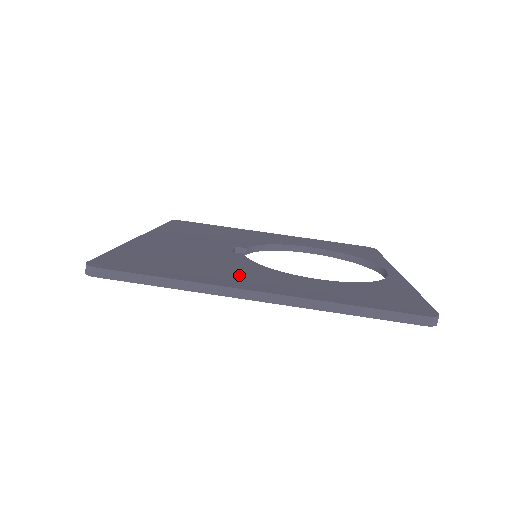
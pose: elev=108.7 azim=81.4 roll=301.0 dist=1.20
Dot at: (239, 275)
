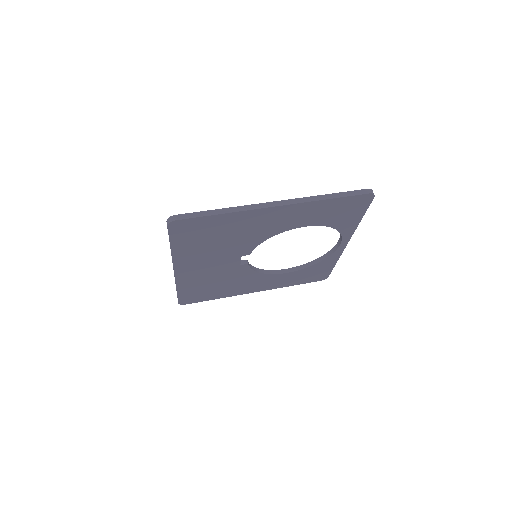
Dot at: occluded
